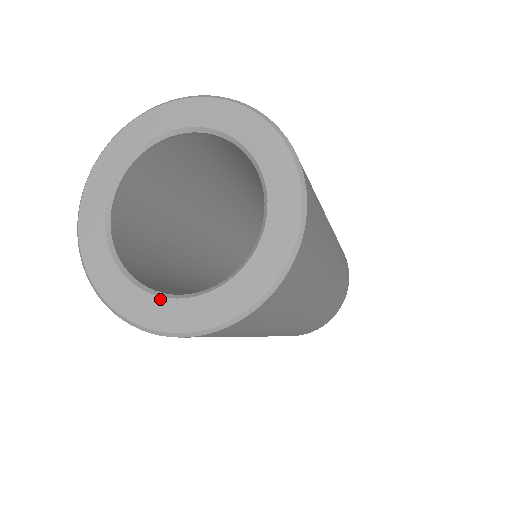
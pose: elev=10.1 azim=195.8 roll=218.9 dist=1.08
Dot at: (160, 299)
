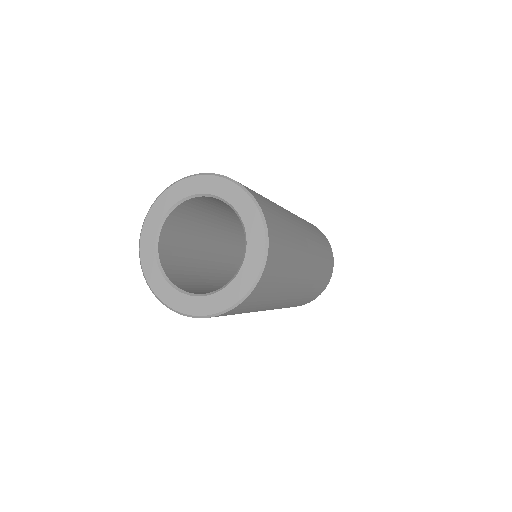
Dot at: (184, 295)
